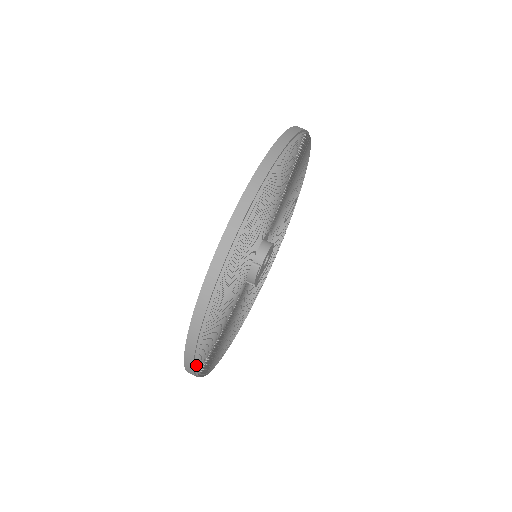
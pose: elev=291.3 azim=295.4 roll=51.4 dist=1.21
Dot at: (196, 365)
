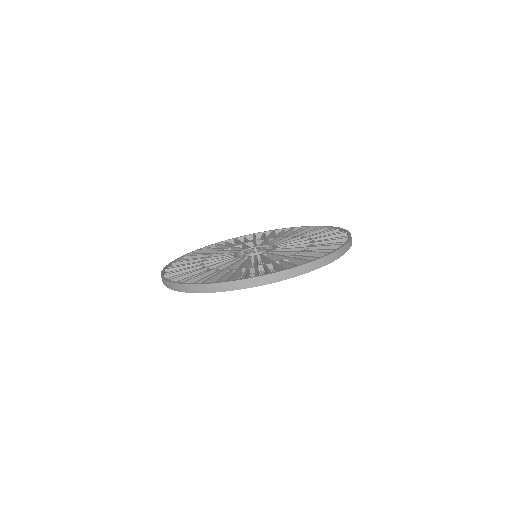
Dot at: occluded
